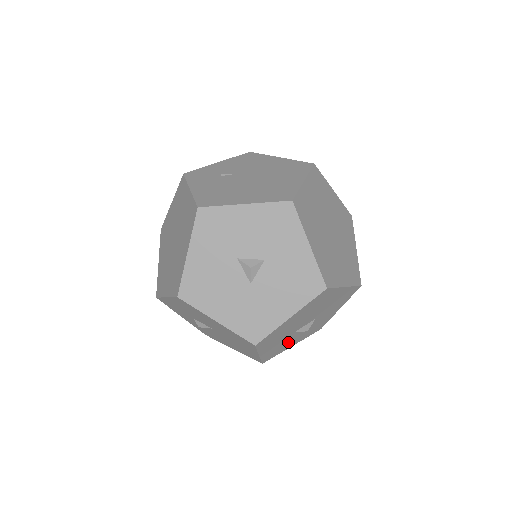
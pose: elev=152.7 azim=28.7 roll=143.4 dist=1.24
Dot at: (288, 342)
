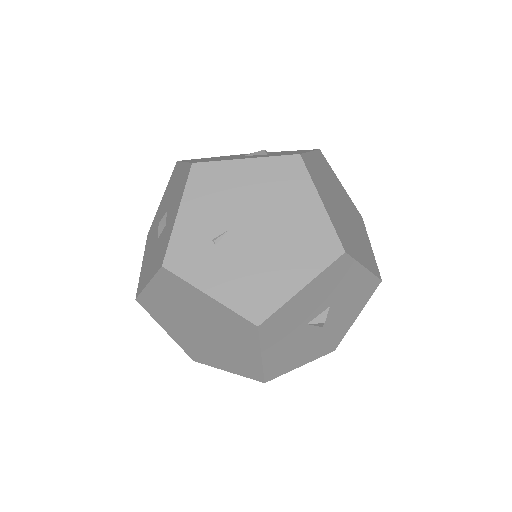
Dot at: occluded
